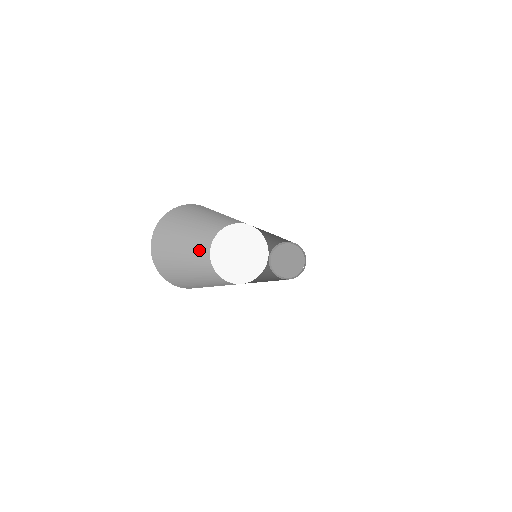
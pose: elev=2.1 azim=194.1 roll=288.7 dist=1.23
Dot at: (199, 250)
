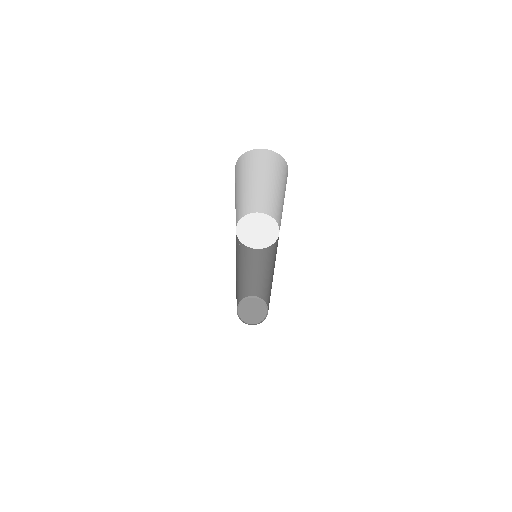
Dot at: occluded
